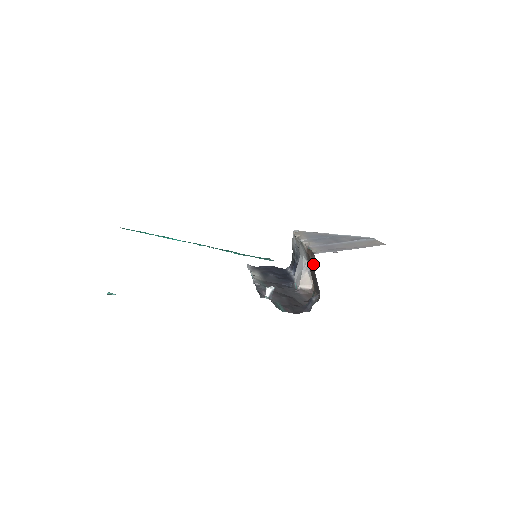
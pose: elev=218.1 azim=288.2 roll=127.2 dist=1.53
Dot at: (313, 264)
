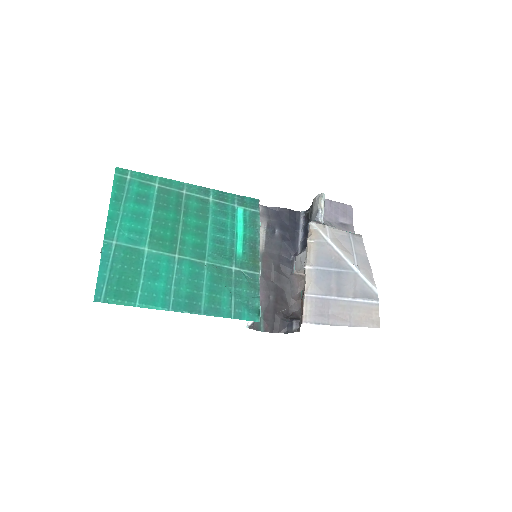
Dot at: occluded
